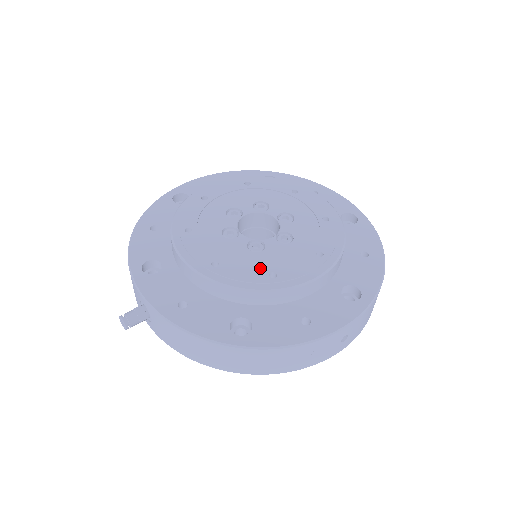
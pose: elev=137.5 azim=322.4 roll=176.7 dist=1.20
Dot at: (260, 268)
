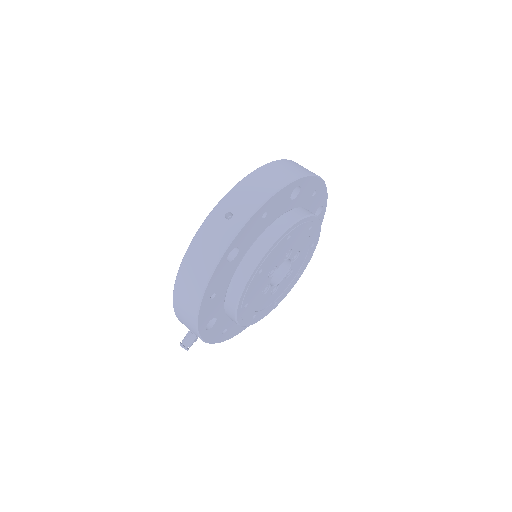
Dot at: (272, 303)
